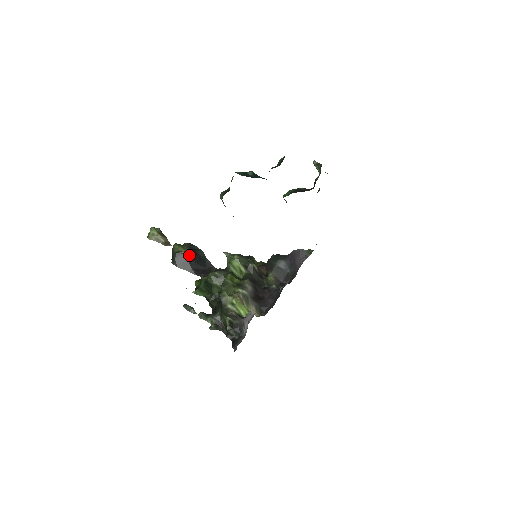
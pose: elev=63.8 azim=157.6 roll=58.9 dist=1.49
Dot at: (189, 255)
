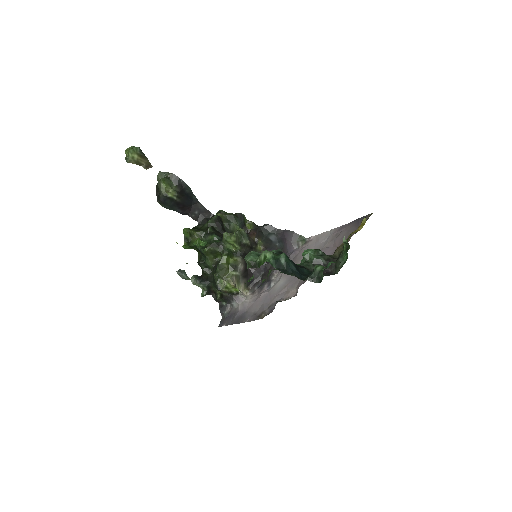
Dot at: (177, 197)
